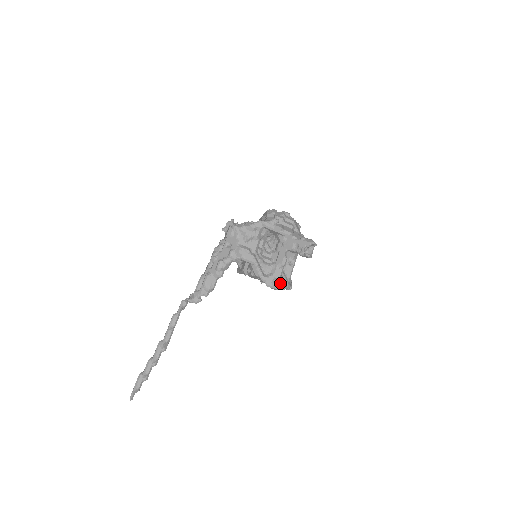
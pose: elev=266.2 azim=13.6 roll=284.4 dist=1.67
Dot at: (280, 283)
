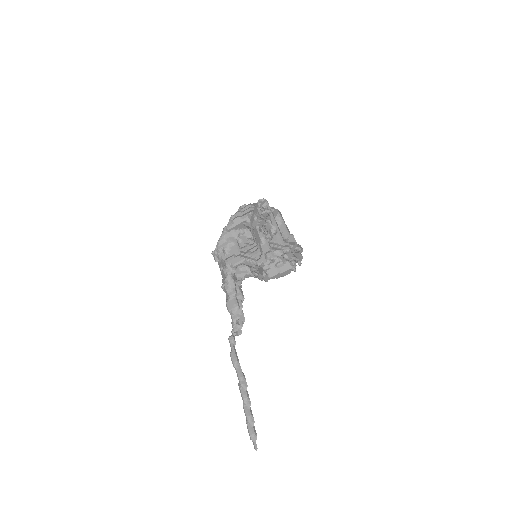
Dot at: (272, 253)
